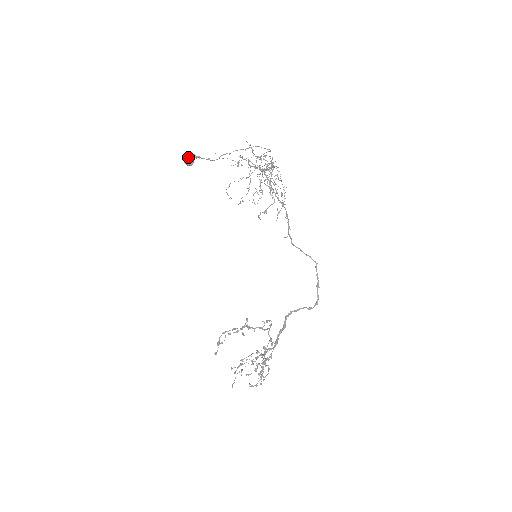
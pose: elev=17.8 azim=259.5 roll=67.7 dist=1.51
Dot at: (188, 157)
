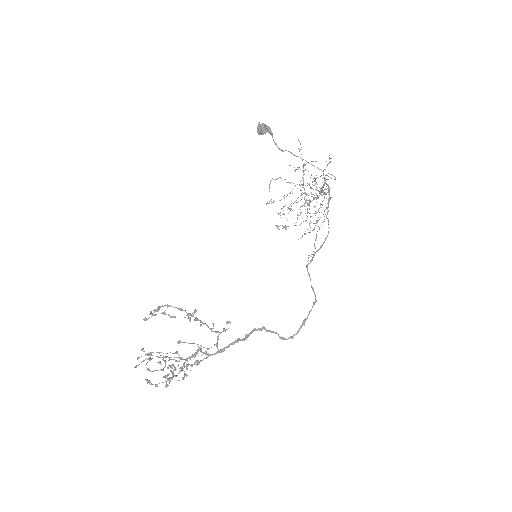
Dot at: (266, 125)
